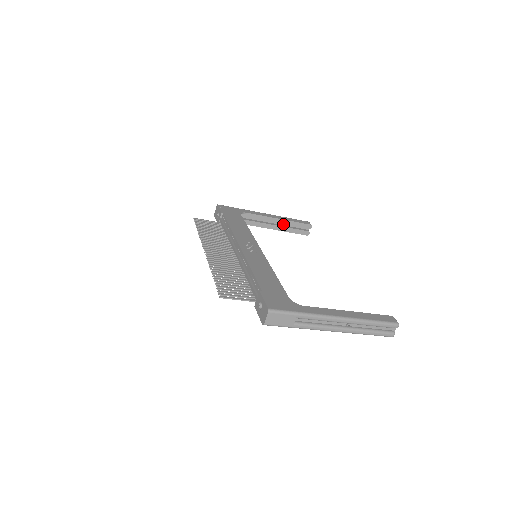
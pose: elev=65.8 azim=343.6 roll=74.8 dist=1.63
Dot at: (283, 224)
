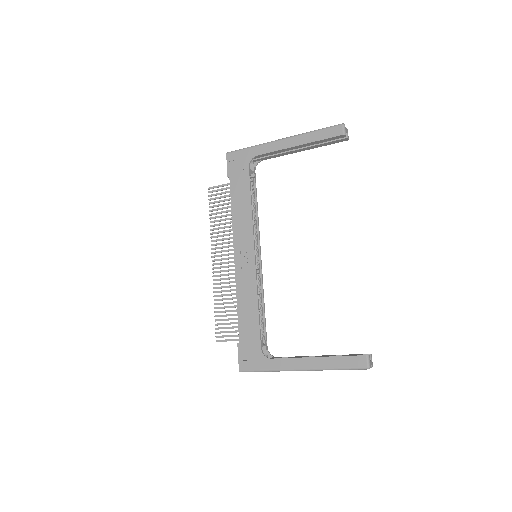
Dot at: occluded
